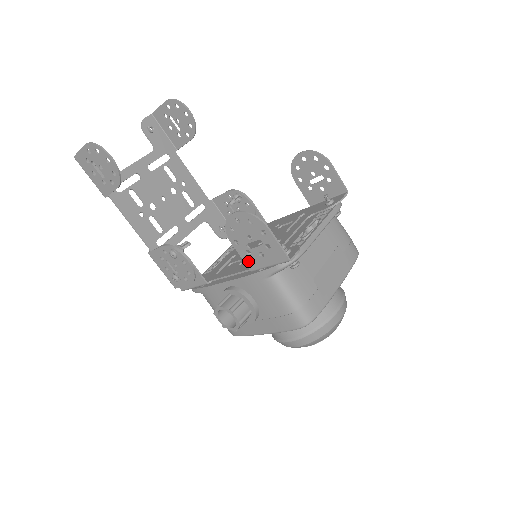
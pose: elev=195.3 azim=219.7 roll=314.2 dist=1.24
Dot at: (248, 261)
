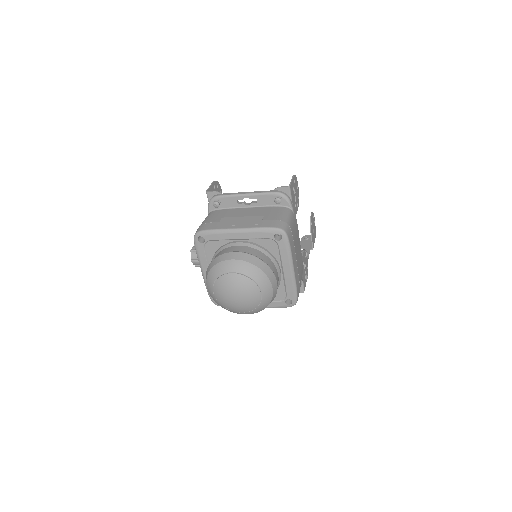
Dot at: occluded
